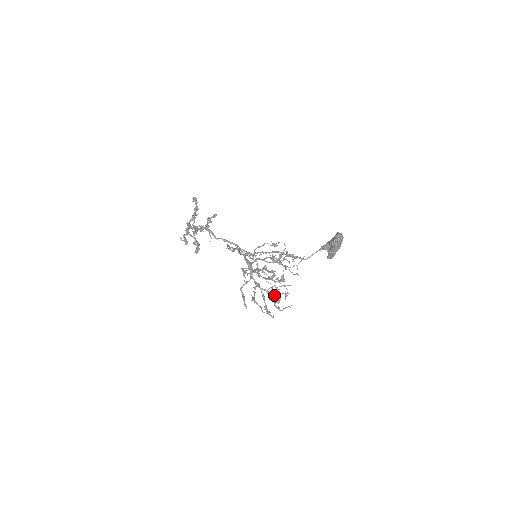
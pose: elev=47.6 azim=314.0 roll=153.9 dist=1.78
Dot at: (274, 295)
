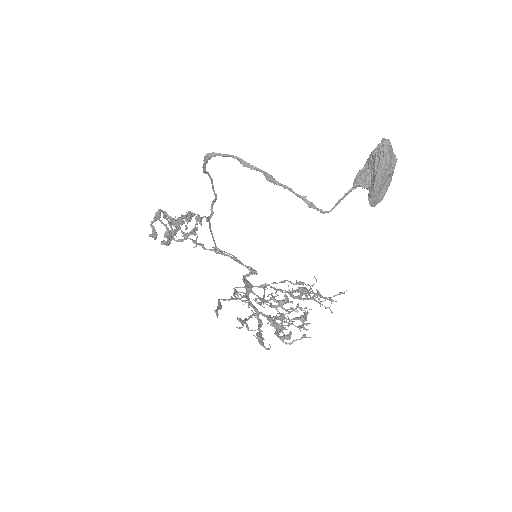
Dot at: occluded
